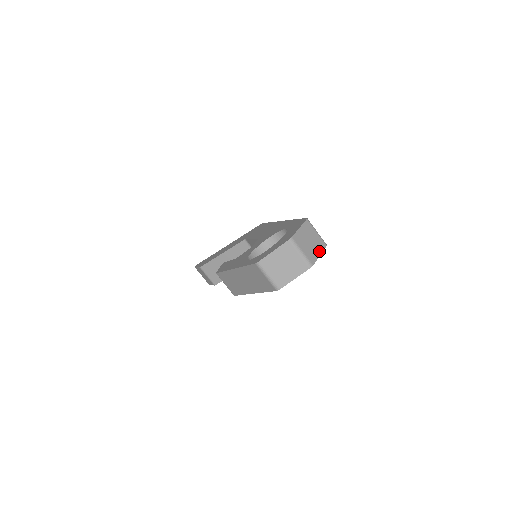
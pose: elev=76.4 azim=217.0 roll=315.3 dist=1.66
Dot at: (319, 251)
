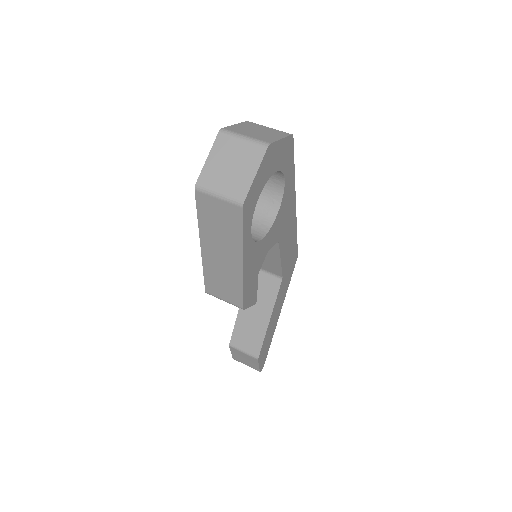
Dot at: (279, 137)
